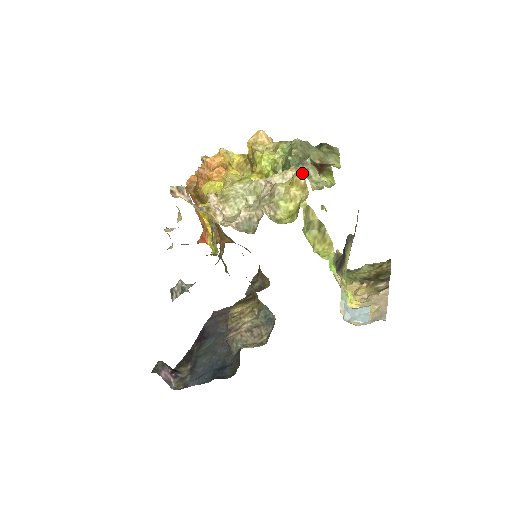
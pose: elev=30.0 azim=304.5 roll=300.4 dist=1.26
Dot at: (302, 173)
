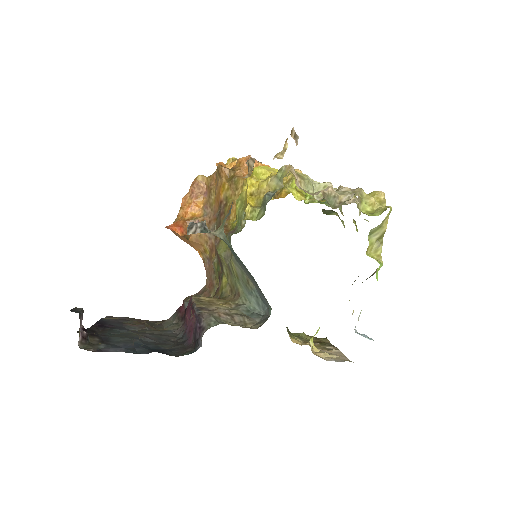
Dot at: occluded
